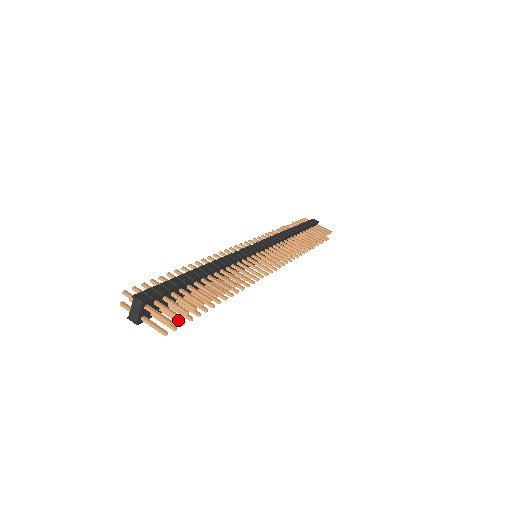
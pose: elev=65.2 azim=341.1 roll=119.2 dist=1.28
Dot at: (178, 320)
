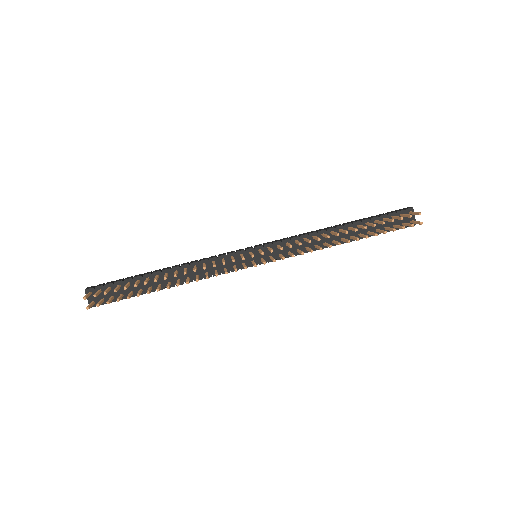
Dot at: (107, 301)
